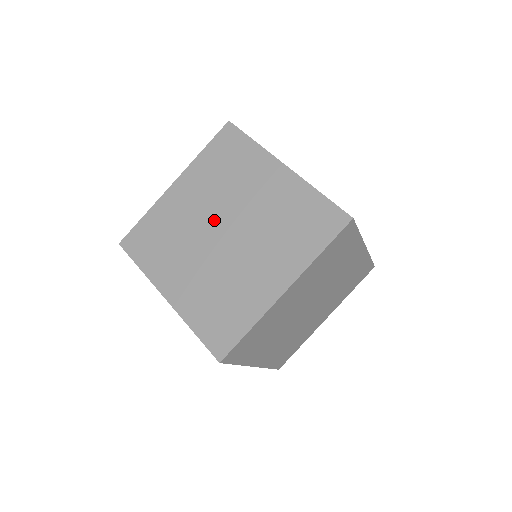
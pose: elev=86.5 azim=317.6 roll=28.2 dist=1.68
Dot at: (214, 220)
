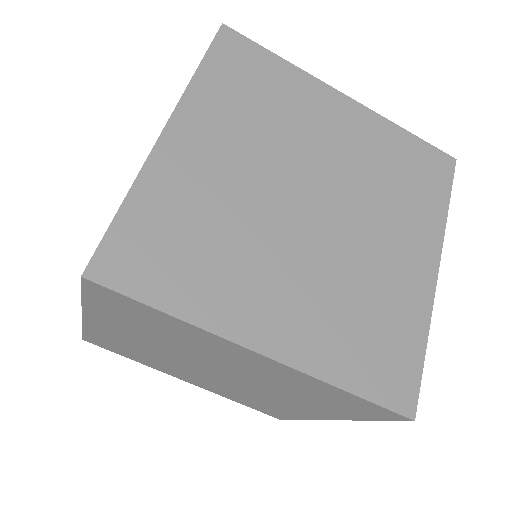
Dot at: occluded
